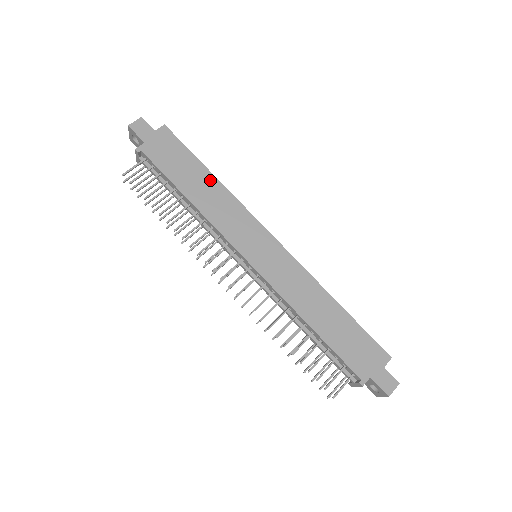
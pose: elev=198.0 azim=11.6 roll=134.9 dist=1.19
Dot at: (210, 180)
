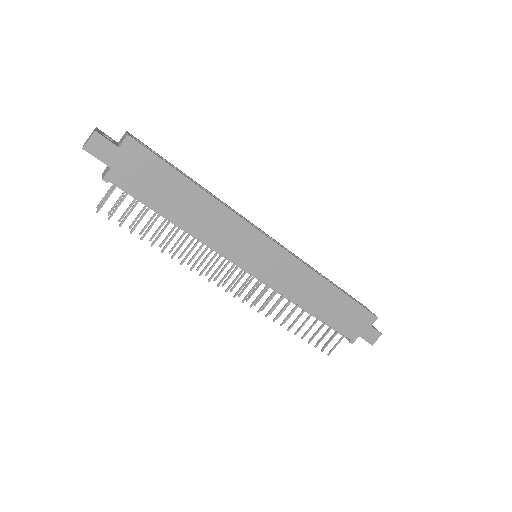
Dot at: (199, 196)
